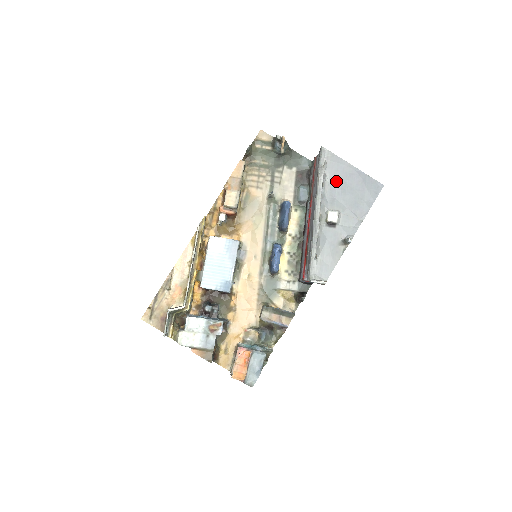
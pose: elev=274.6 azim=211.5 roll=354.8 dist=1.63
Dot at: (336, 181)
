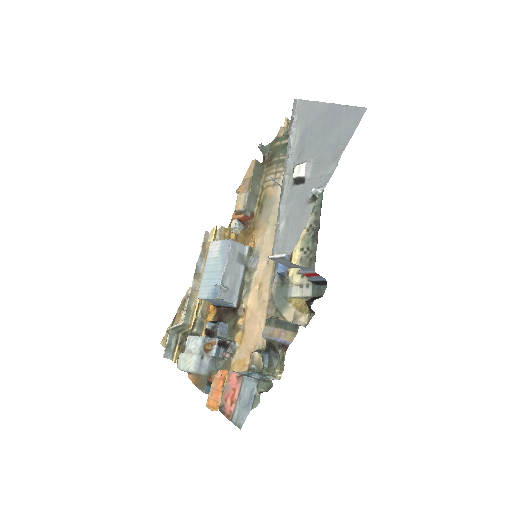
Dot at: (307, 129)
